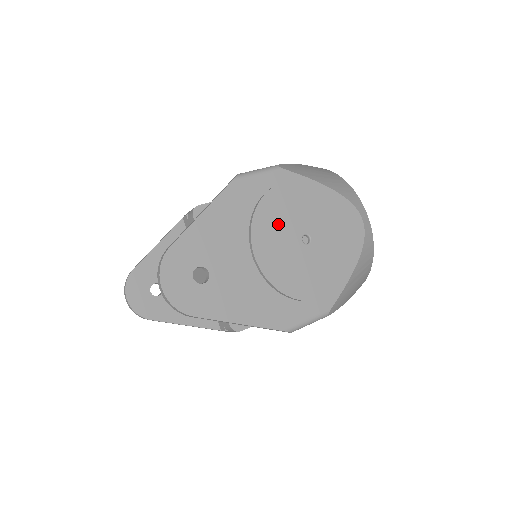
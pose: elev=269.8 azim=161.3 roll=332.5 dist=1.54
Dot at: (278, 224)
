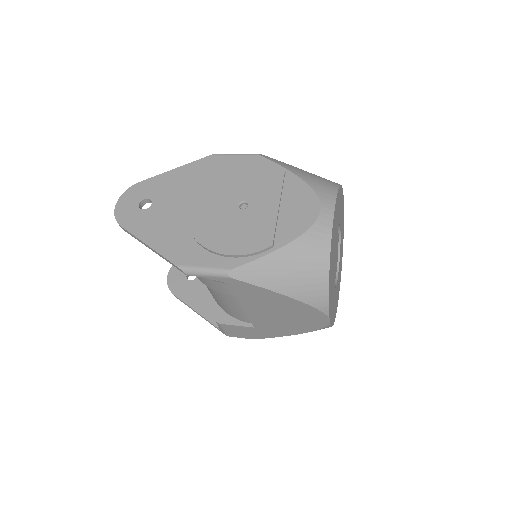
Dot at: (225, 188)
